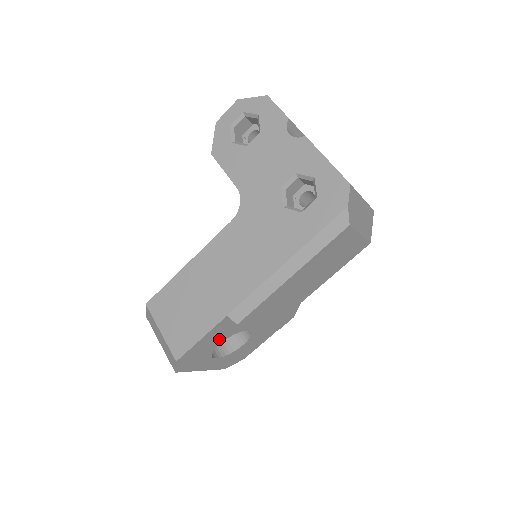
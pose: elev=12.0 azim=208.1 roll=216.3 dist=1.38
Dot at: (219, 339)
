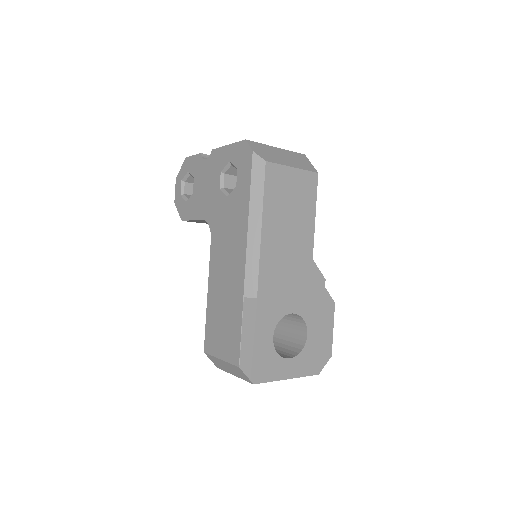
Dot at: (266, 330)
